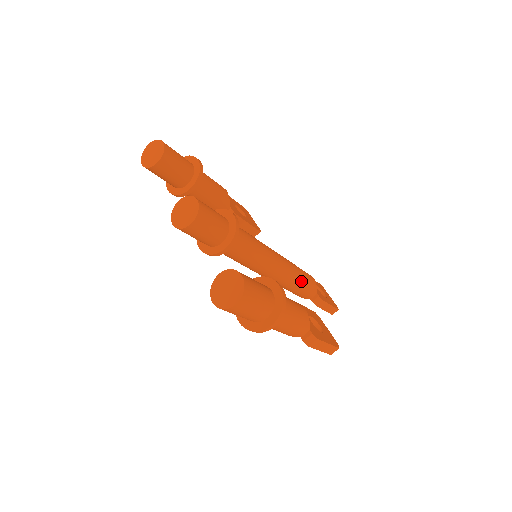
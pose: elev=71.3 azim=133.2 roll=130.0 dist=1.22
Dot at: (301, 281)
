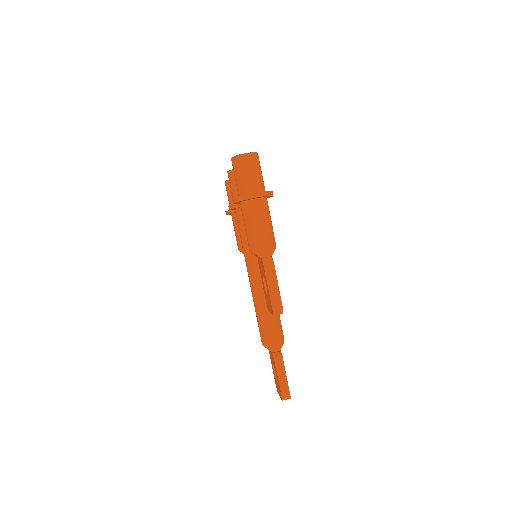
Dot at: occluded
